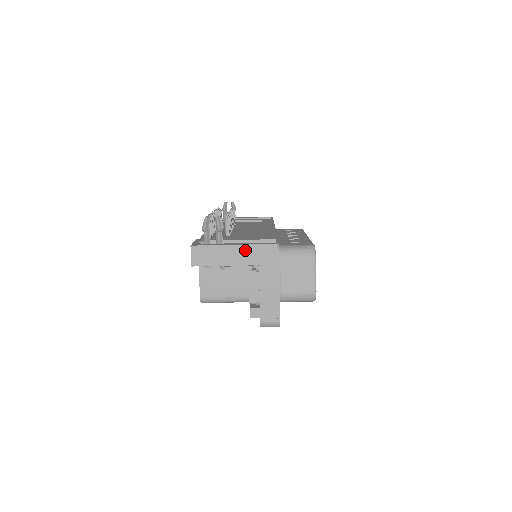
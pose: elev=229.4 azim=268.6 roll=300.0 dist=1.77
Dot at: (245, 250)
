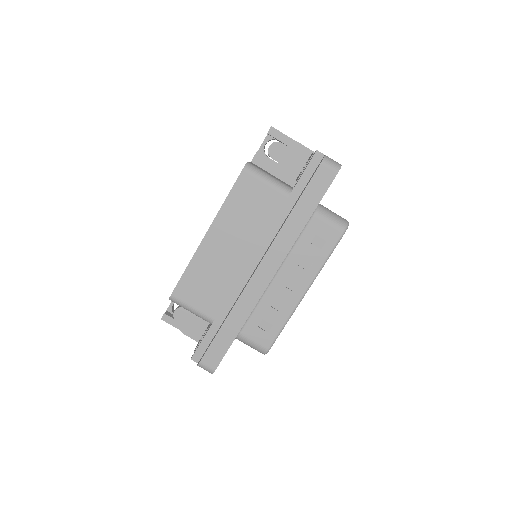
Dot at: occluded
